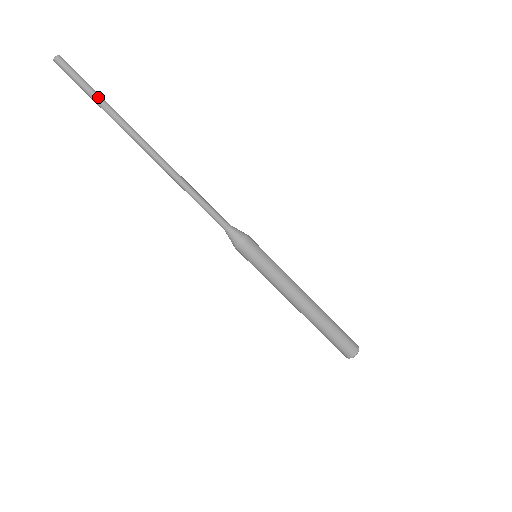
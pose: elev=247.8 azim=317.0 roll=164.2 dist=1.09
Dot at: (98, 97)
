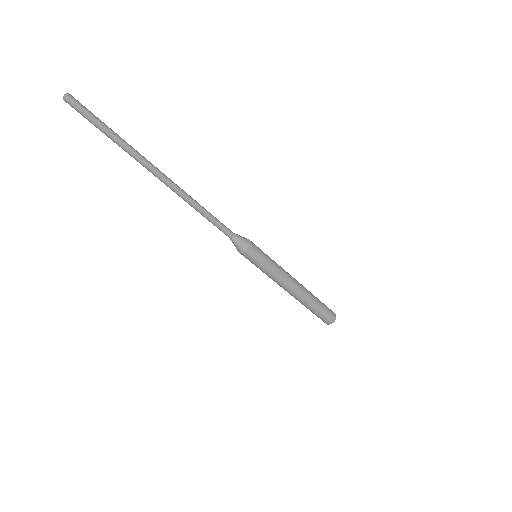
Dot at: (110, 134)
